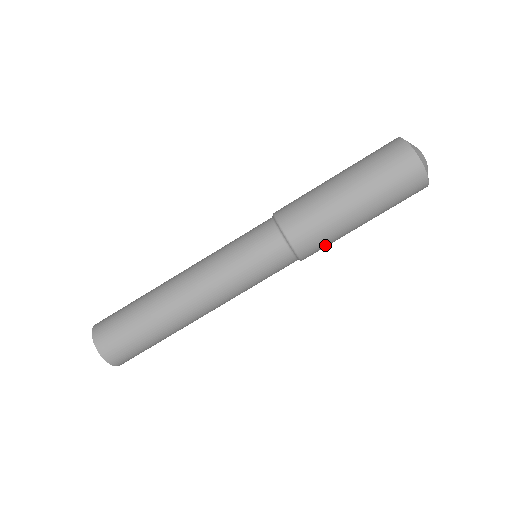
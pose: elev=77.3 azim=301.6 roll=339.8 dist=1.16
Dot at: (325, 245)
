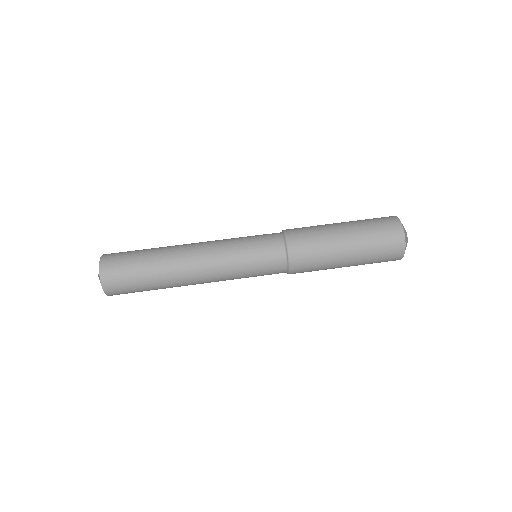
Dot at: (311, 271)
